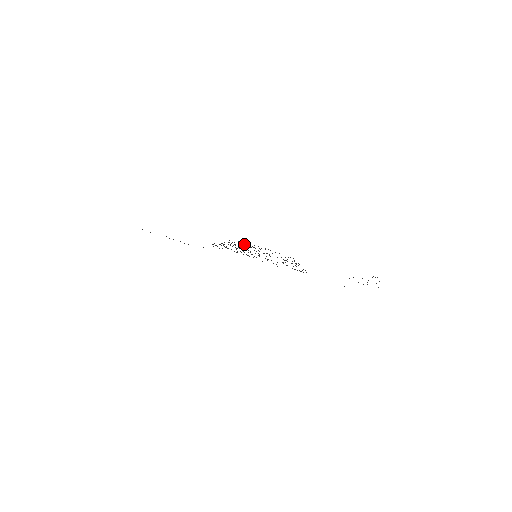
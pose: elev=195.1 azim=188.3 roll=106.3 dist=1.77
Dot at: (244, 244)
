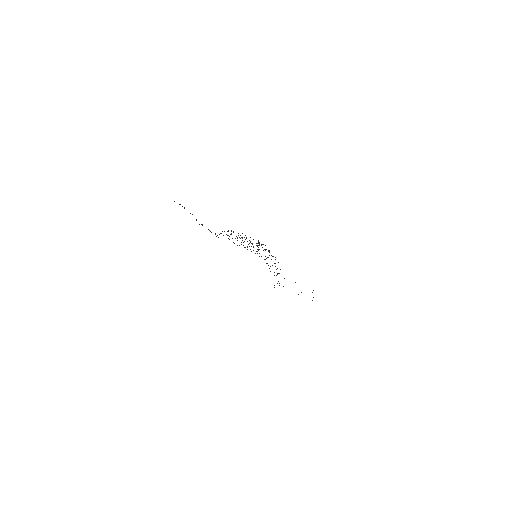
Dot at: occluded
